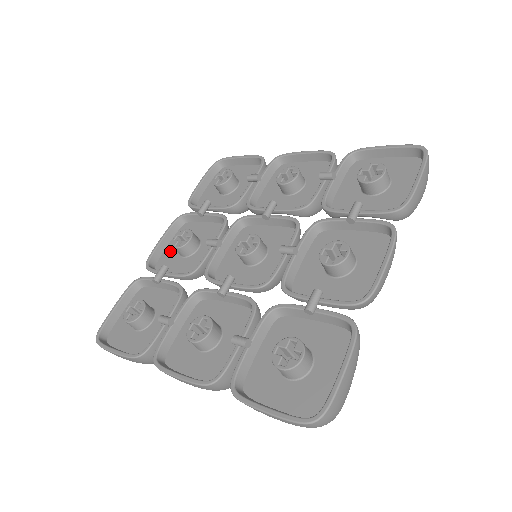
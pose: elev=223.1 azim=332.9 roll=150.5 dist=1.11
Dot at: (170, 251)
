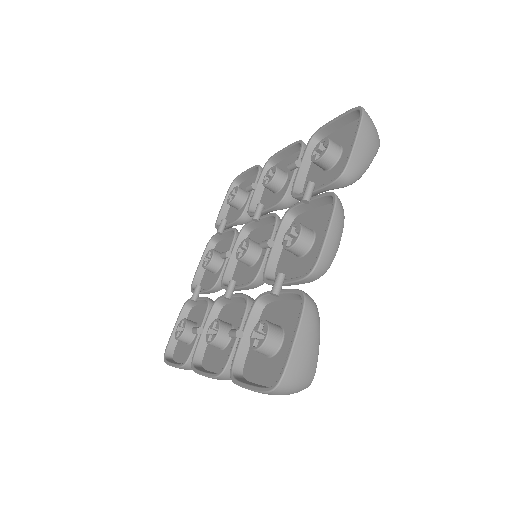
Dot at: (207, 271)
